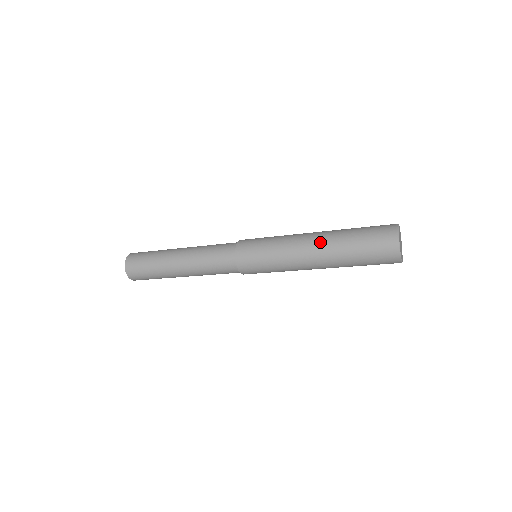
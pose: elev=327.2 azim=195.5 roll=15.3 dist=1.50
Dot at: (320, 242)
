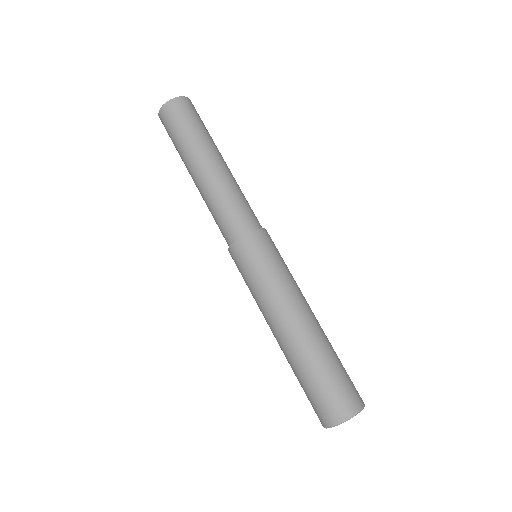
Dot at: (287, 340)
